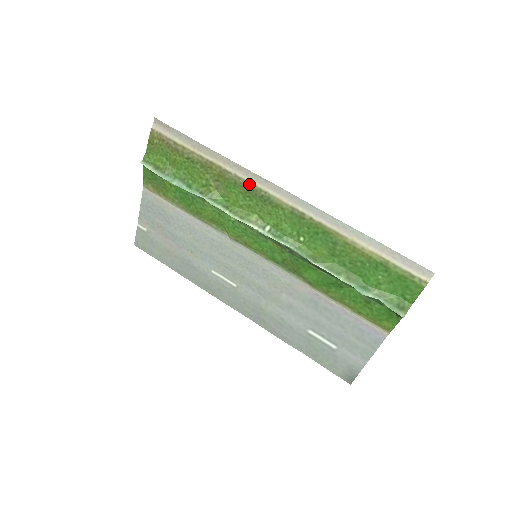
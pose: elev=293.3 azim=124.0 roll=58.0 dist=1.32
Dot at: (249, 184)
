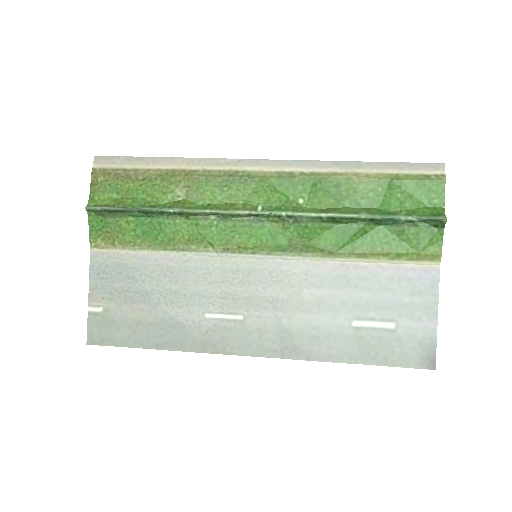
Dot at: (222, 172)
